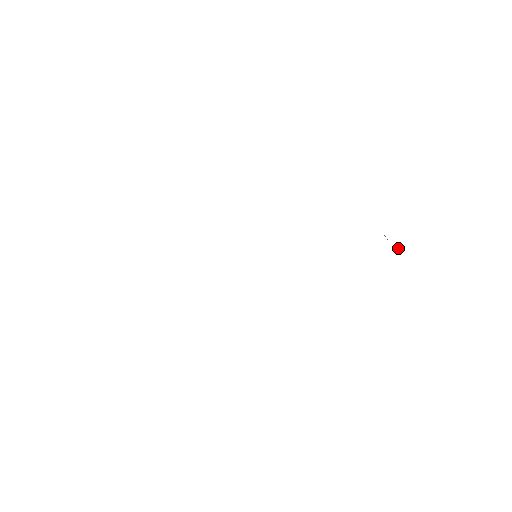
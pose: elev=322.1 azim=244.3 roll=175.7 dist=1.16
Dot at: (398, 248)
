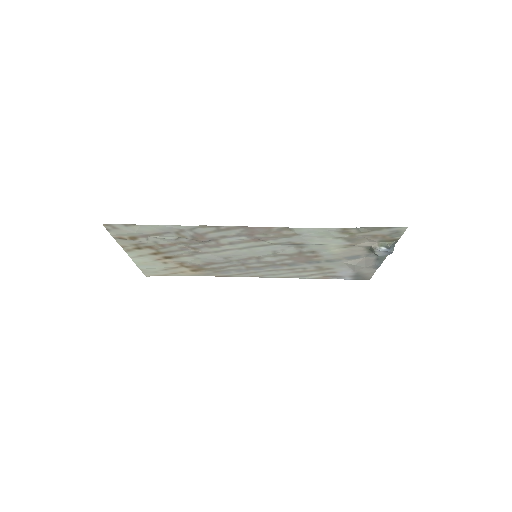
Dot at: (379, 249)
